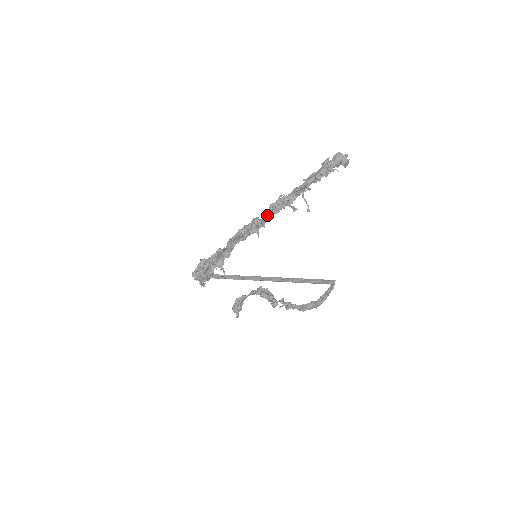
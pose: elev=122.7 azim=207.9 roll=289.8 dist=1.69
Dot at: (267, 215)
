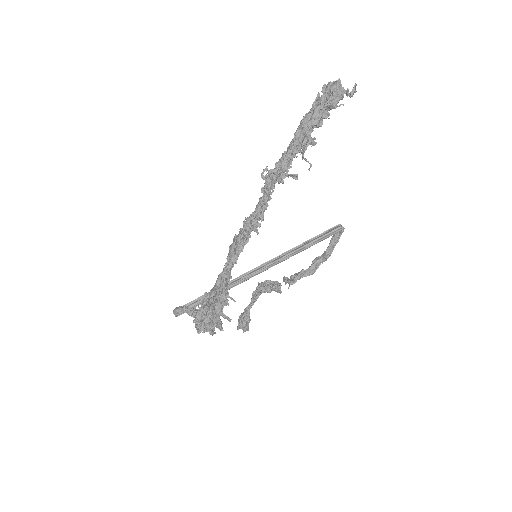
Dot at: (265, 203)
